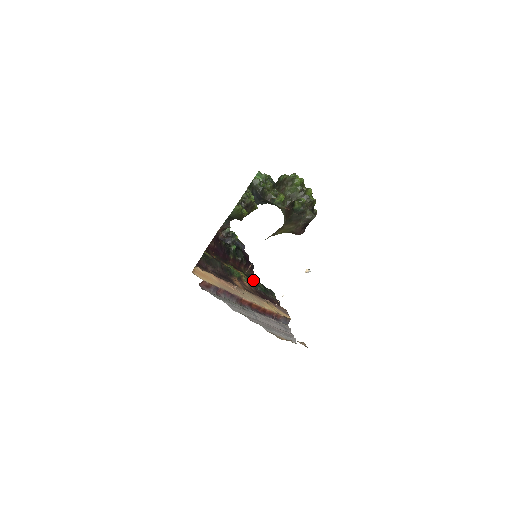
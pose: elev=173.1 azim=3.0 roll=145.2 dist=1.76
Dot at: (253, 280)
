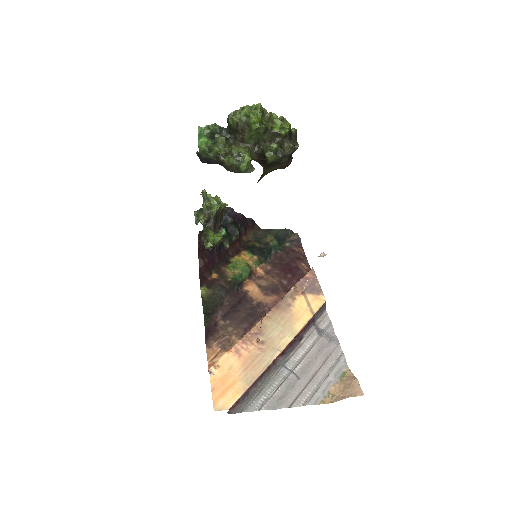
Dot at: (263, 249)
